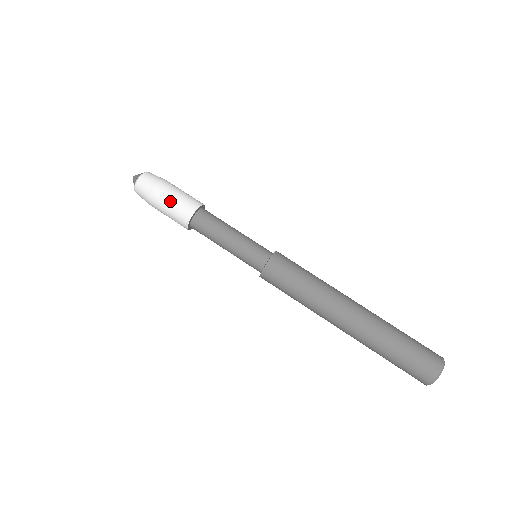
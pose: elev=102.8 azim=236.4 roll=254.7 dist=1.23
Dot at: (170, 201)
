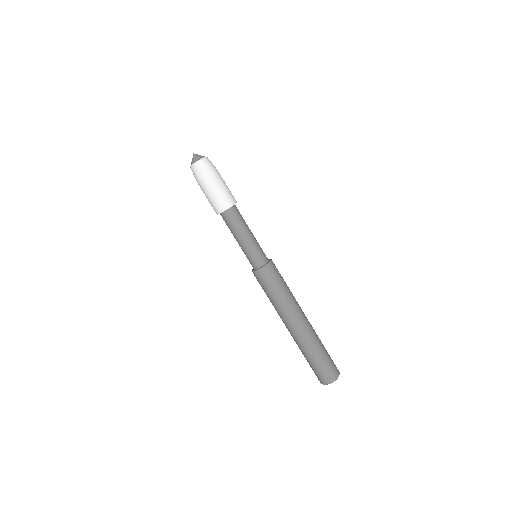
Dot at: (222, 187)
